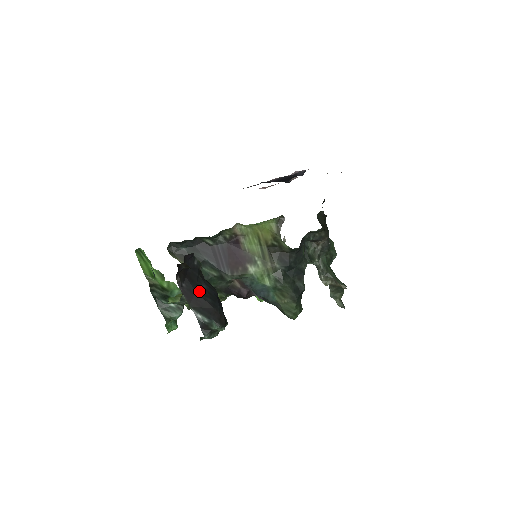
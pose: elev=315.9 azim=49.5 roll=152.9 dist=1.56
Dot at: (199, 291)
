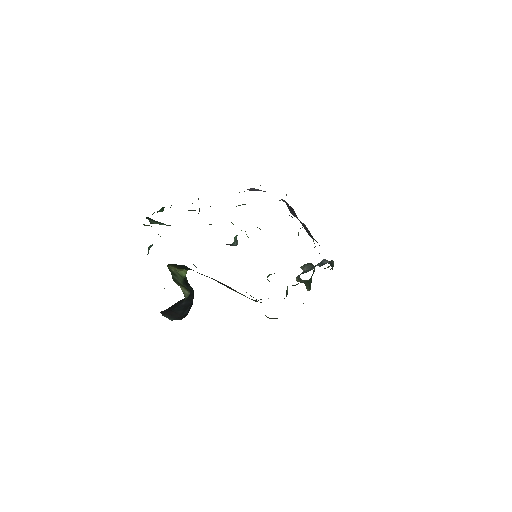
Dot at: (176, 309)
